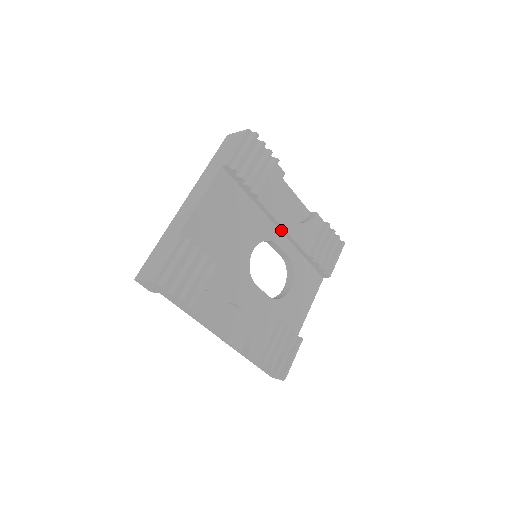
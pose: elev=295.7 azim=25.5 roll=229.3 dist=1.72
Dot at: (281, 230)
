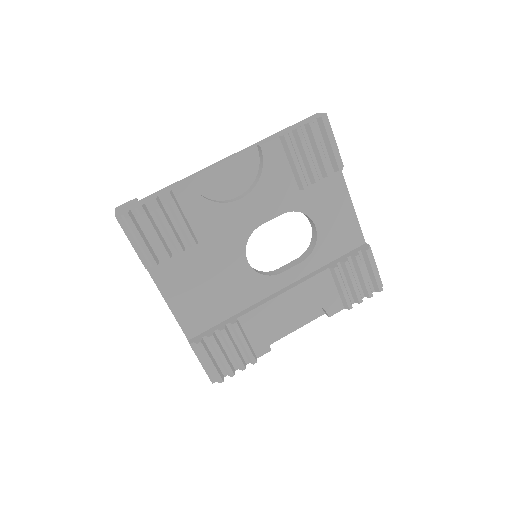
Dot at: occluded
